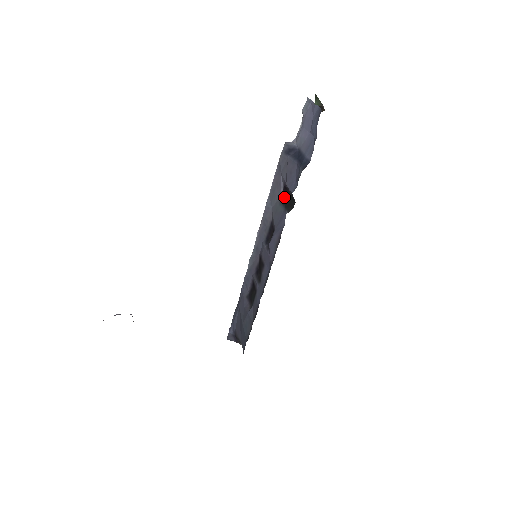
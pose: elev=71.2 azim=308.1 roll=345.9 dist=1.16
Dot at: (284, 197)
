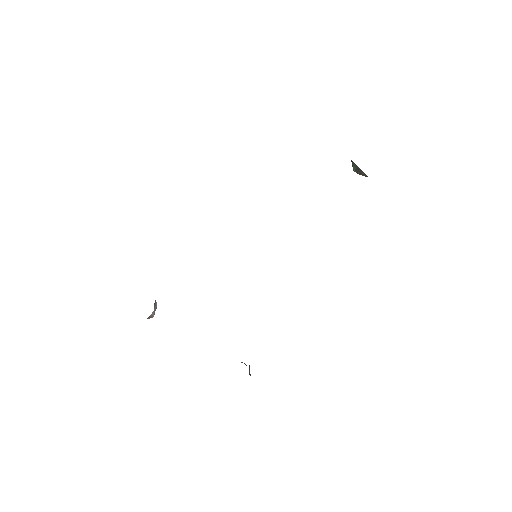
Dot at: occluded
